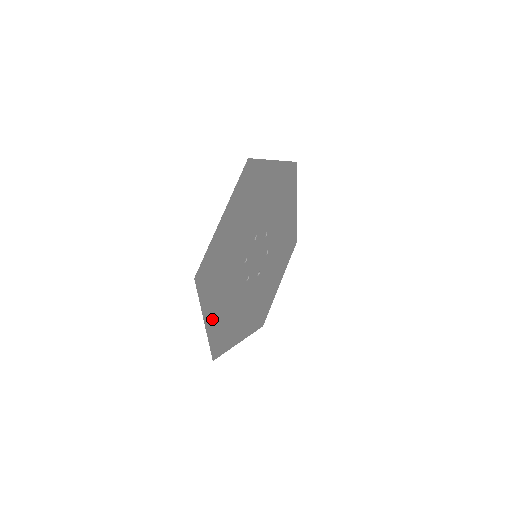
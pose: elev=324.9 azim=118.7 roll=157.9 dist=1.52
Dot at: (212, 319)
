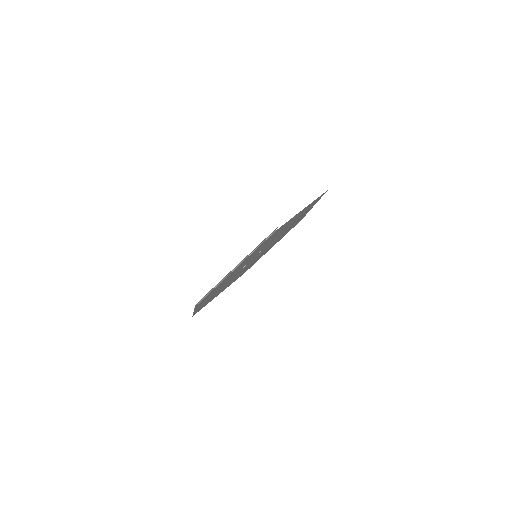
Dot at: occluded
